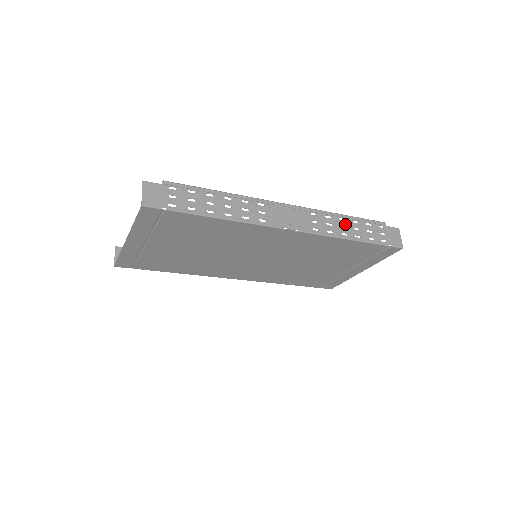
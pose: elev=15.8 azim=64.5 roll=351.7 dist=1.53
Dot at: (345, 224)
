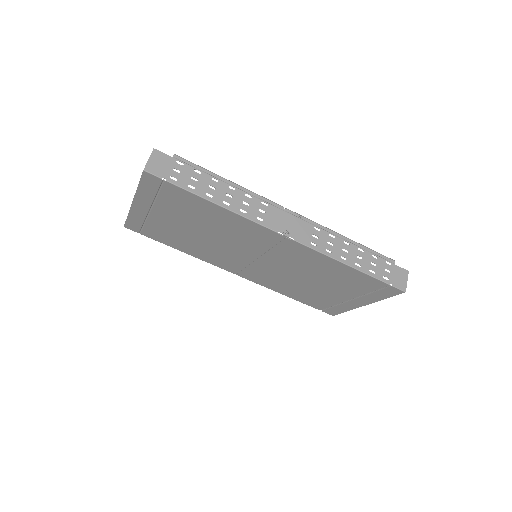
Dot at: (348, 249)
